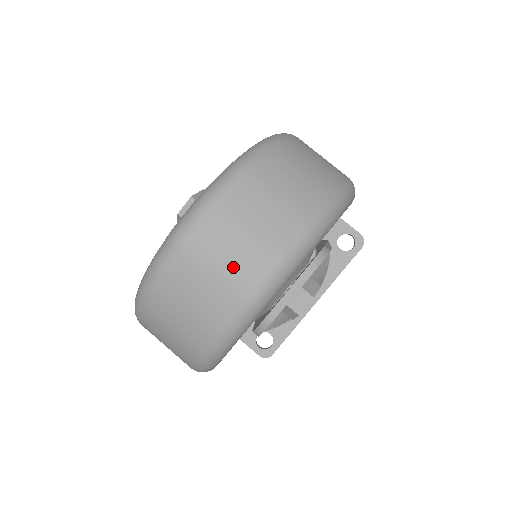
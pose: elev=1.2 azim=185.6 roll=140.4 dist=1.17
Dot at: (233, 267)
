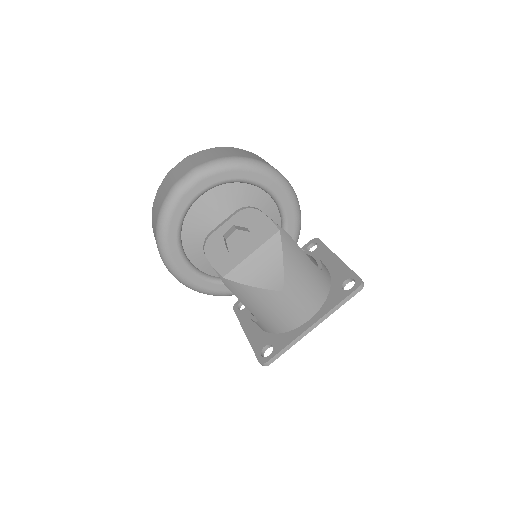
Dot at: (177, 176)
